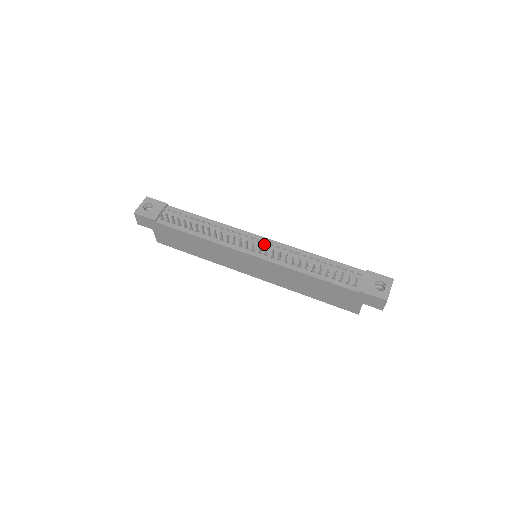
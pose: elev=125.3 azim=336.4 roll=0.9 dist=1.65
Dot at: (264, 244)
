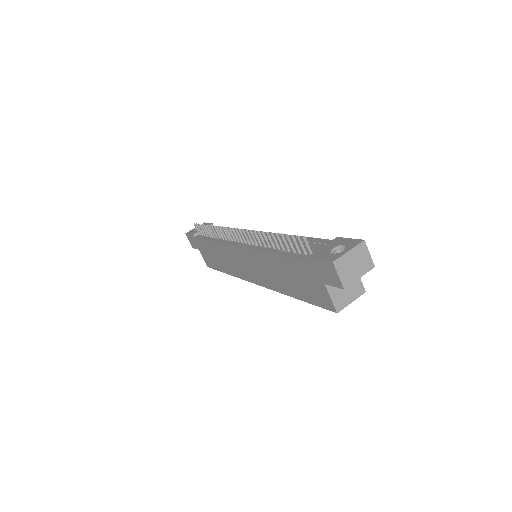
Dot at: occluded
